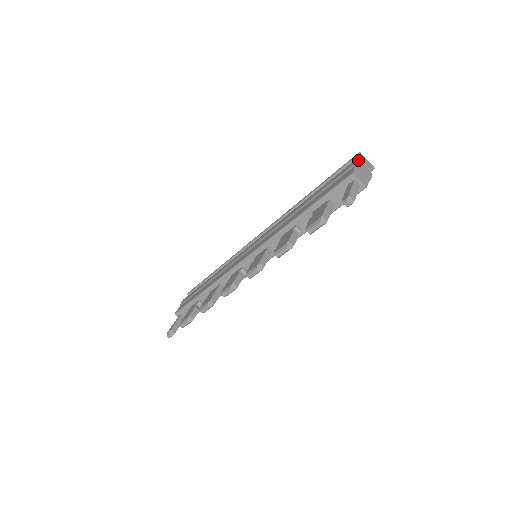
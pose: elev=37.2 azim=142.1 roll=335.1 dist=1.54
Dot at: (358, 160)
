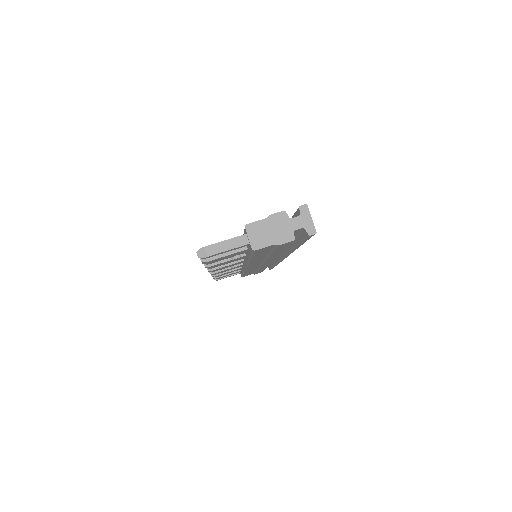
Dot at: (284, 213)
